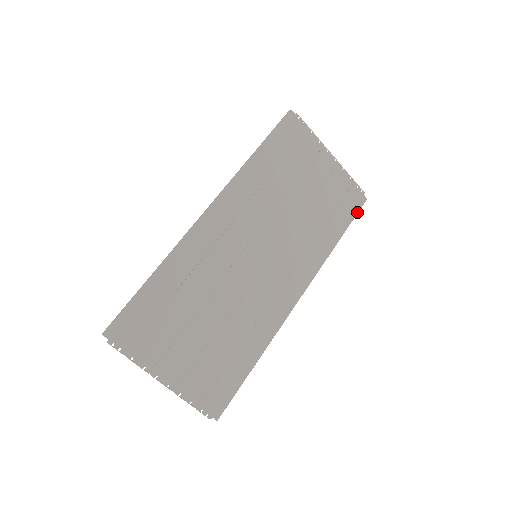
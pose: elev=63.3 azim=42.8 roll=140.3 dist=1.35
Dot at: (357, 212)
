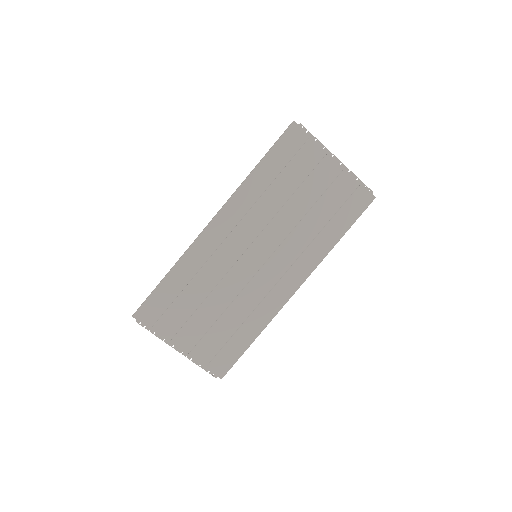
Dot at: (363, 211)
